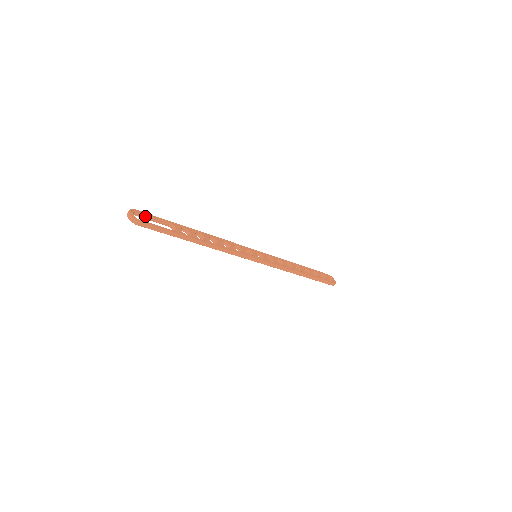
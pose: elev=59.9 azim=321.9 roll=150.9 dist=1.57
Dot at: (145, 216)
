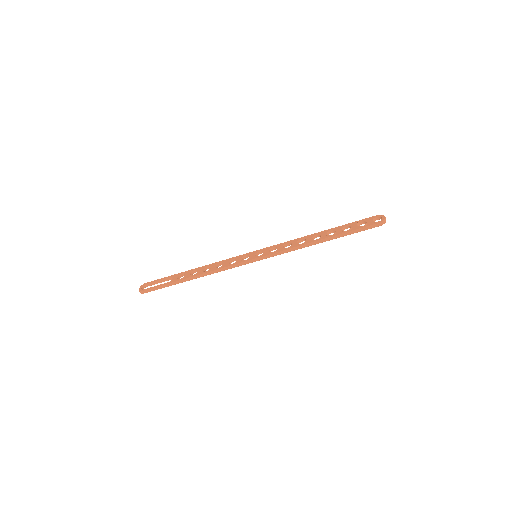
Dot at: (153, 283)
